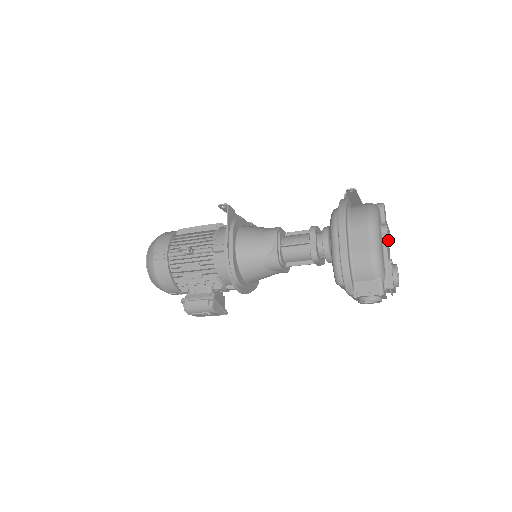
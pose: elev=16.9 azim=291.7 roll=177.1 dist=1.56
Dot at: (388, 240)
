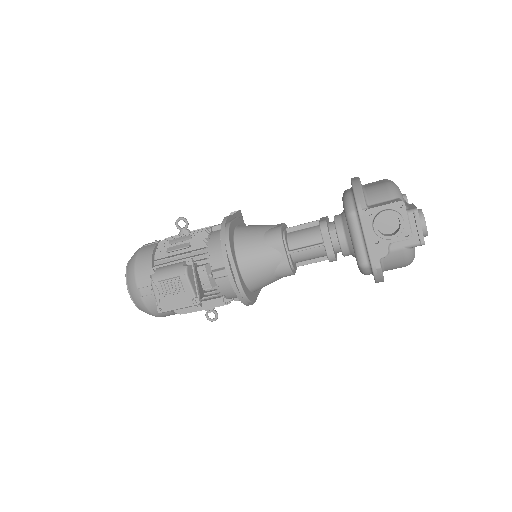
Dot at: occluded
